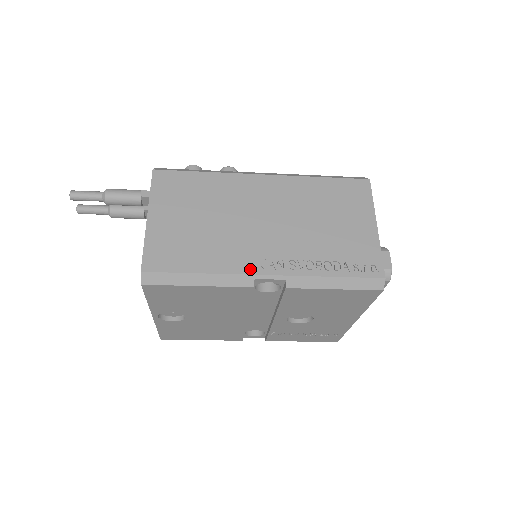
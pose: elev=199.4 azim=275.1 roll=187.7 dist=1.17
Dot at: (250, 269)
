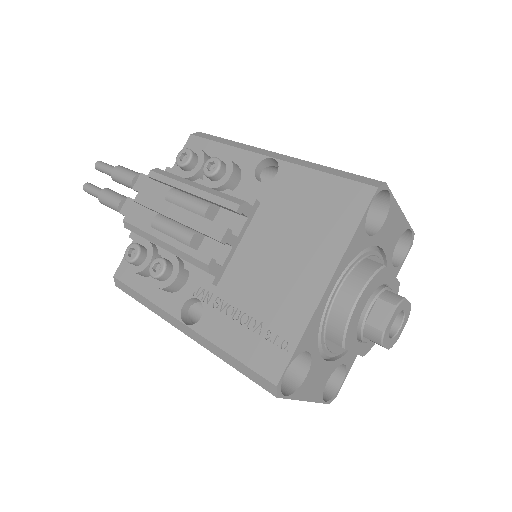
Dot at: occluded
